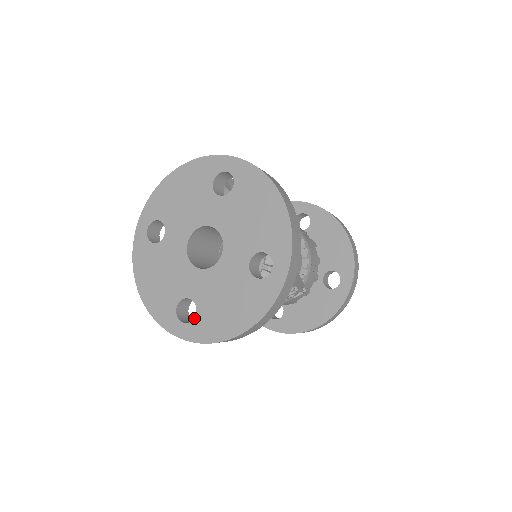
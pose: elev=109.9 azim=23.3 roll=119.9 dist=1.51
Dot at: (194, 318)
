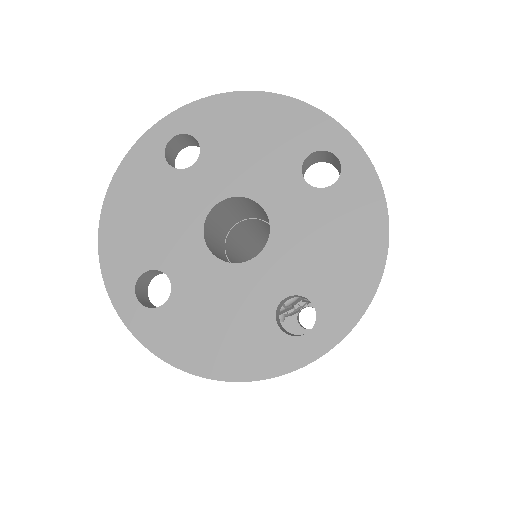
Dot at: (315, 310)
